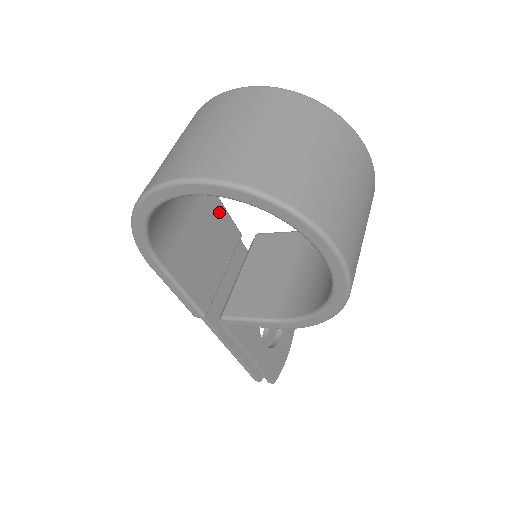
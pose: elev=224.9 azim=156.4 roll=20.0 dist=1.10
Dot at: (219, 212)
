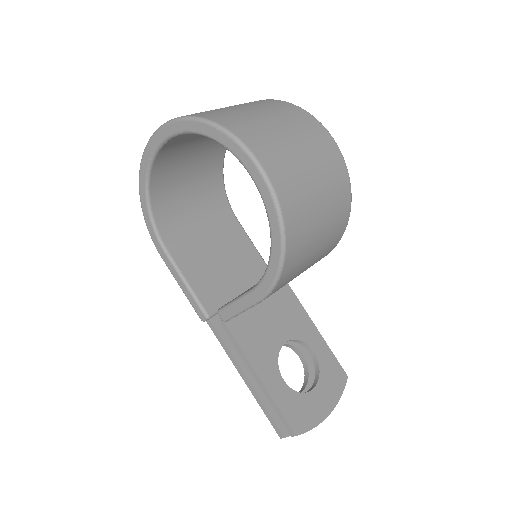
Dot at: (245, 244)
